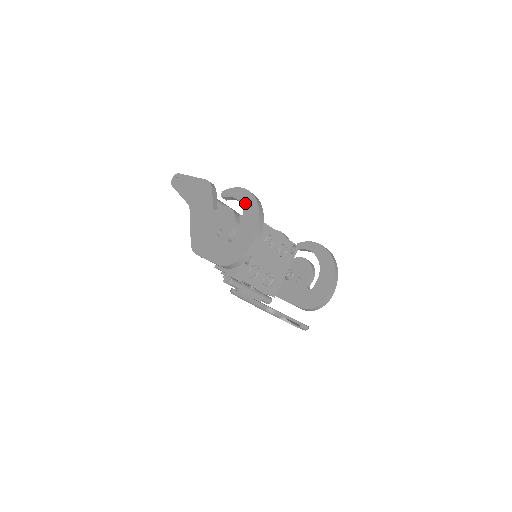
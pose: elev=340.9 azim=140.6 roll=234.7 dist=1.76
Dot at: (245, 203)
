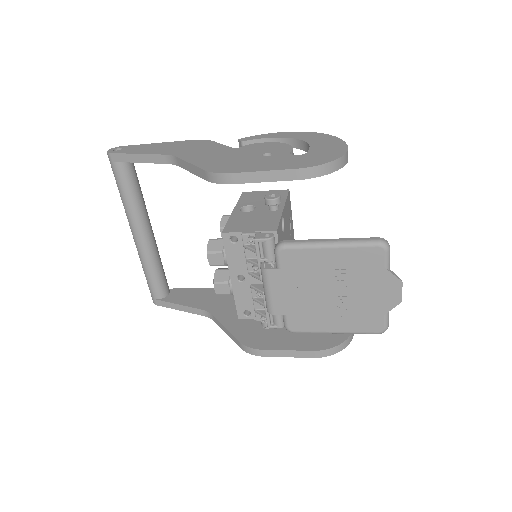
Dot at: (297, 136)
